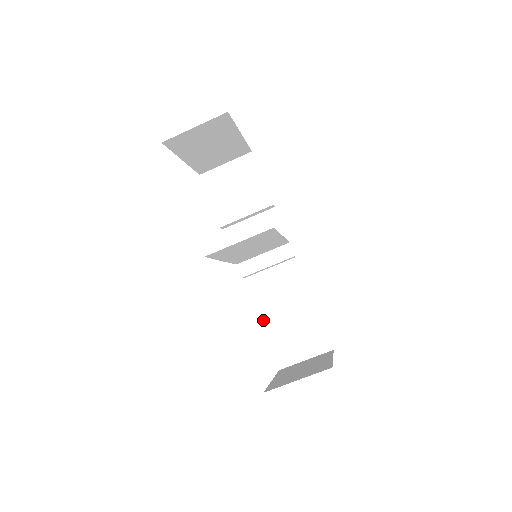
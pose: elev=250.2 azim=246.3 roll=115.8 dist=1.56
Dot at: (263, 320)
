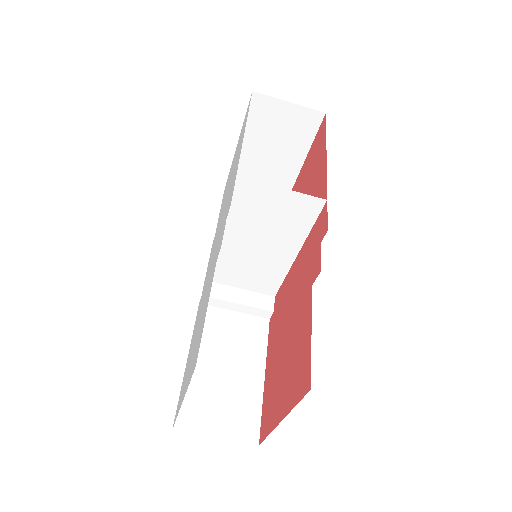
Dot at: occluded
